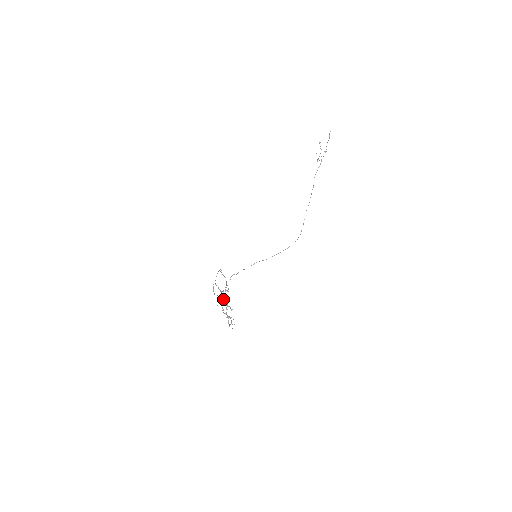
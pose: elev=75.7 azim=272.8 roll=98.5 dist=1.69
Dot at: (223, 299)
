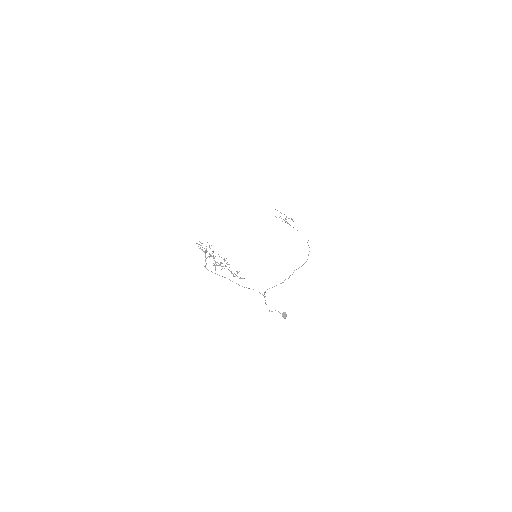
Dot at: (205, 255)
